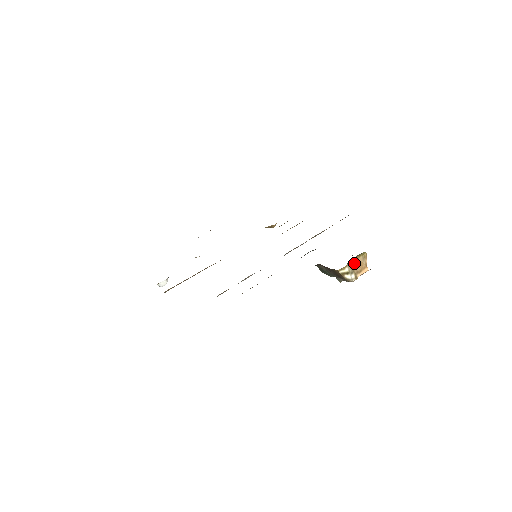
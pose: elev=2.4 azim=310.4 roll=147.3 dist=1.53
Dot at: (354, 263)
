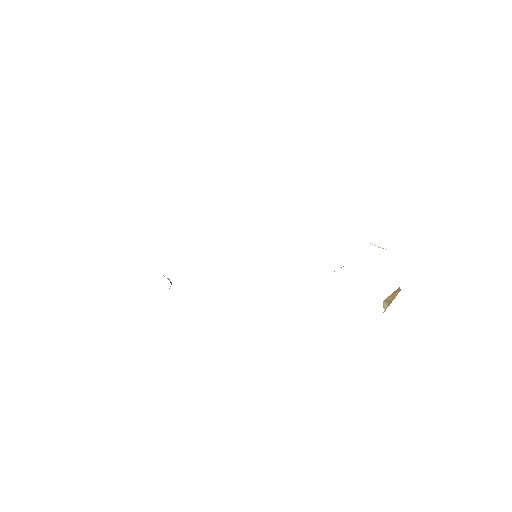
Dot at: (388, 298)
